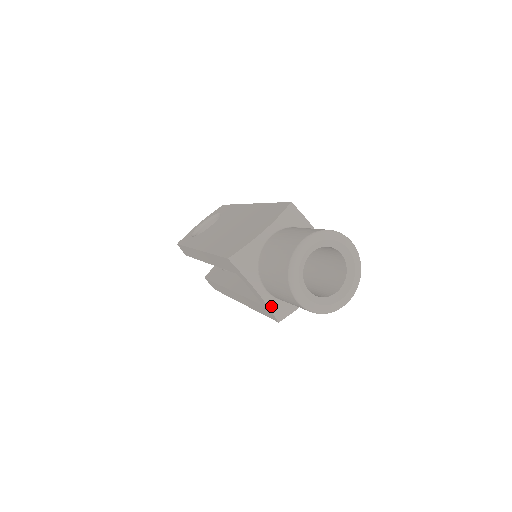
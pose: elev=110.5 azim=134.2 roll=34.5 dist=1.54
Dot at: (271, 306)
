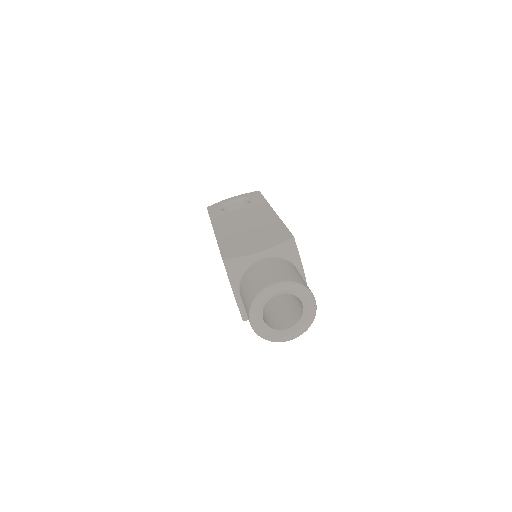
Dot at: (241, 308)
